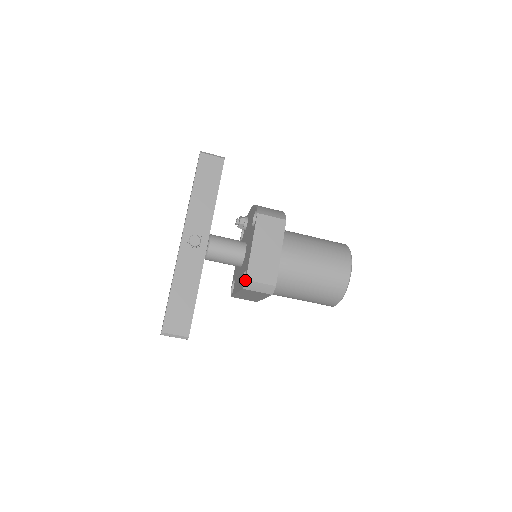
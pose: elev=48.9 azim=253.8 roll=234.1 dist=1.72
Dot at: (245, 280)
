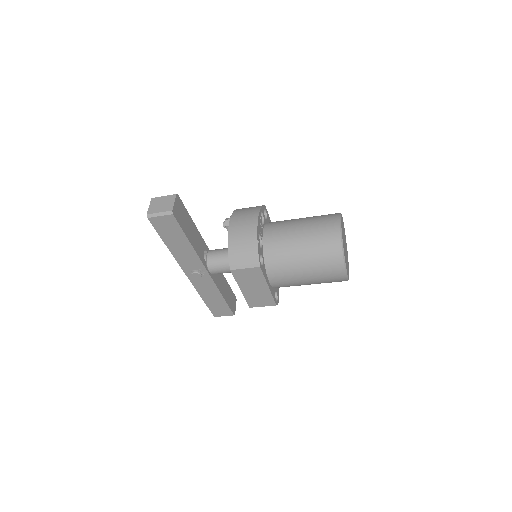
Dot at: (249, 307)
